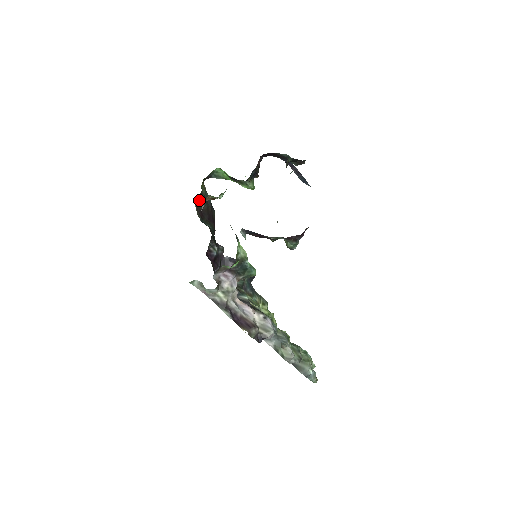
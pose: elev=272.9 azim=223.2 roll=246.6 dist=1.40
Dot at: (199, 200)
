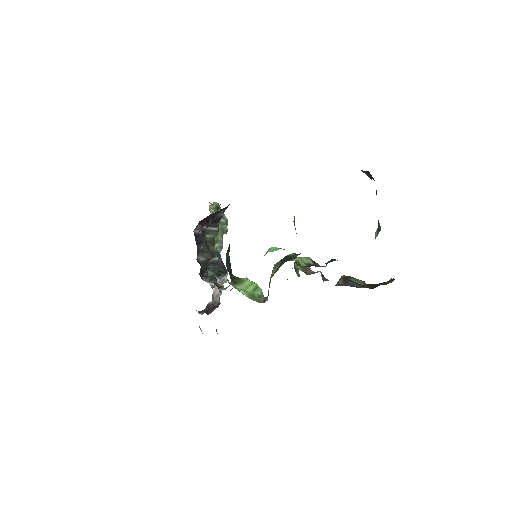
Dot at: occluded
